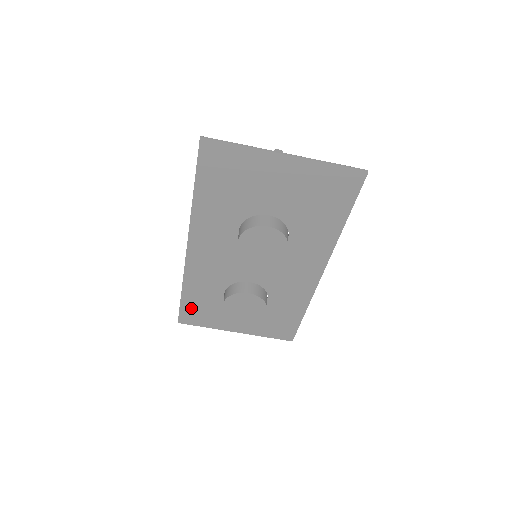
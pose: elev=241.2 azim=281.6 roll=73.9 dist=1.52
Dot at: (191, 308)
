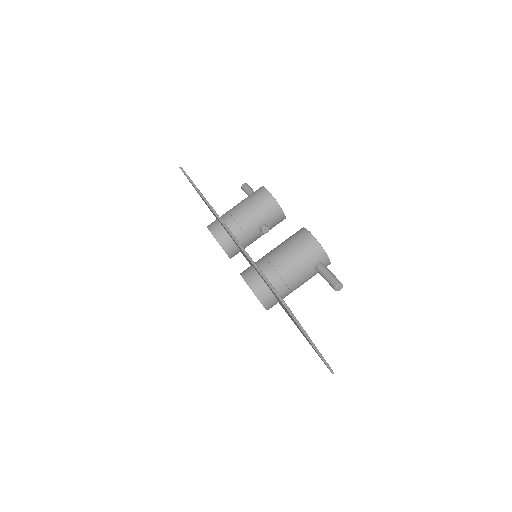
Dot at: occluded
